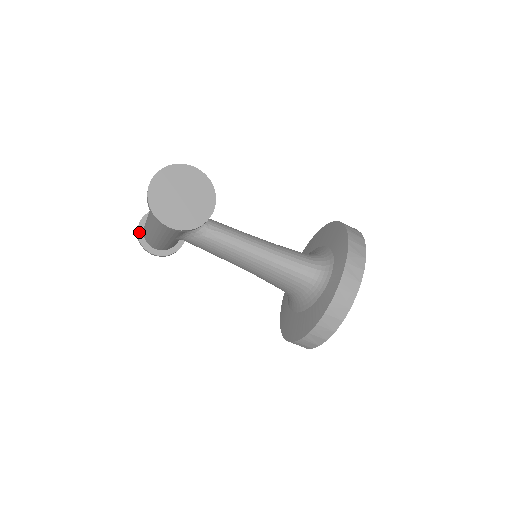
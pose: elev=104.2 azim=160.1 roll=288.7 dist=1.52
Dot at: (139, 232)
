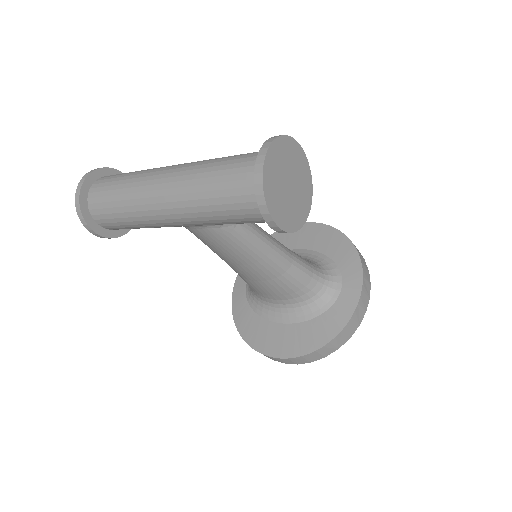
Dot at: (81, 198)
